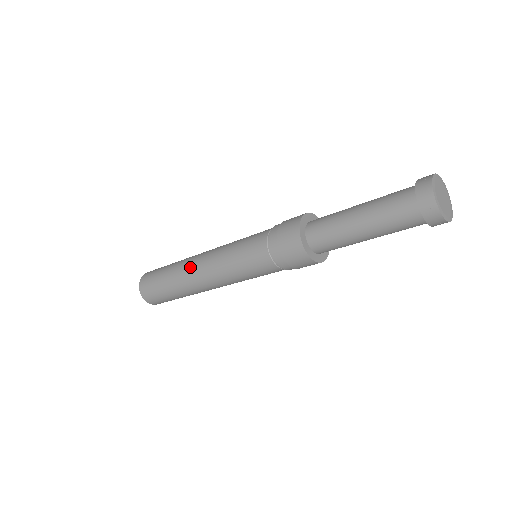
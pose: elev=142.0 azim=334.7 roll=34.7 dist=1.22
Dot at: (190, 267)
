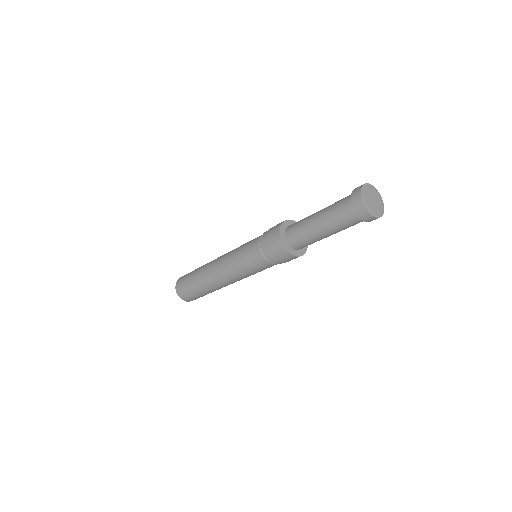
Dot at: (210, 273)
